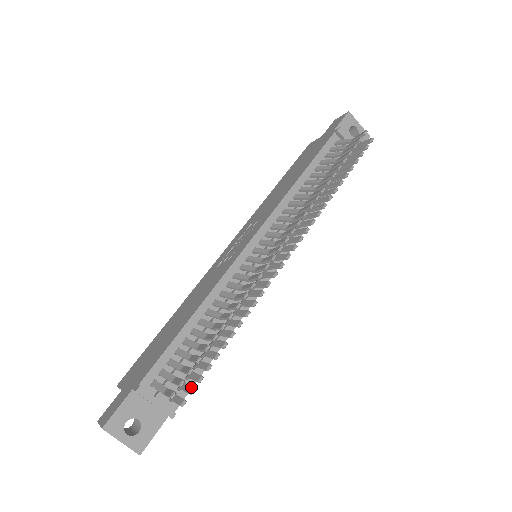
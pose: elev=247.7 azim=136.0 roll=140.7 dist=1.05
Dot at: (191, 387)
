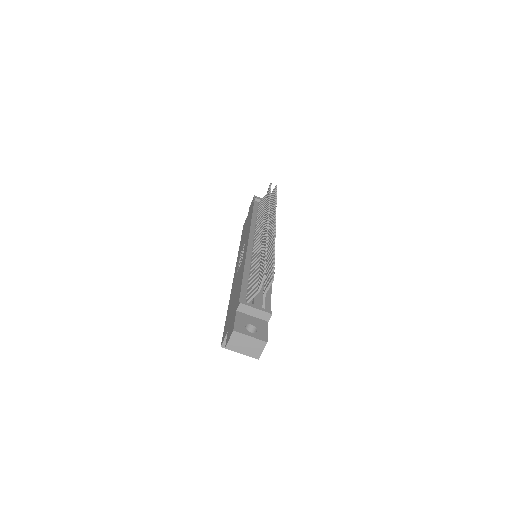
Dot at: (271, 273)
